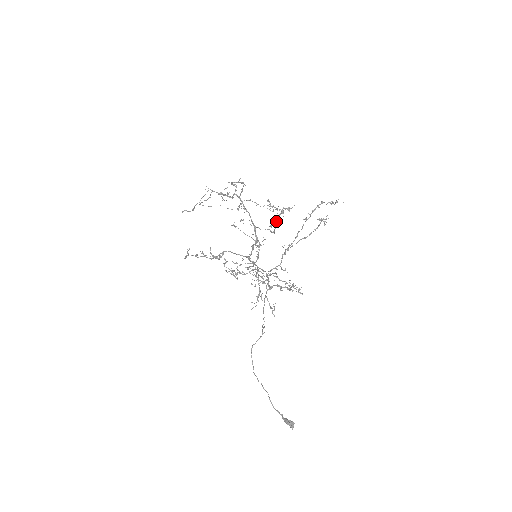
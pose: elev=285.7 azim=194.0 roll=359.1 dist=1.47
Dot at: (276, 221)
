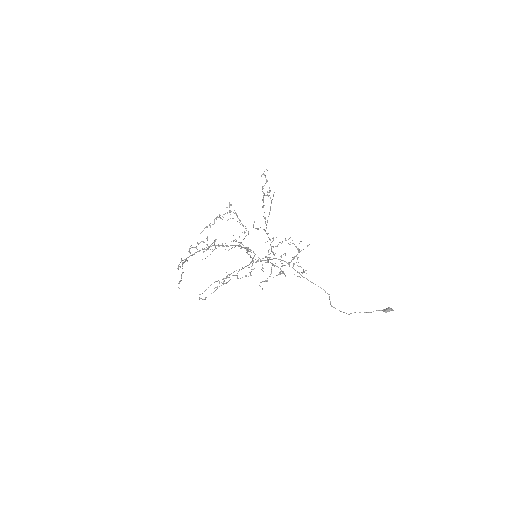
Dot at: (242, 225)
